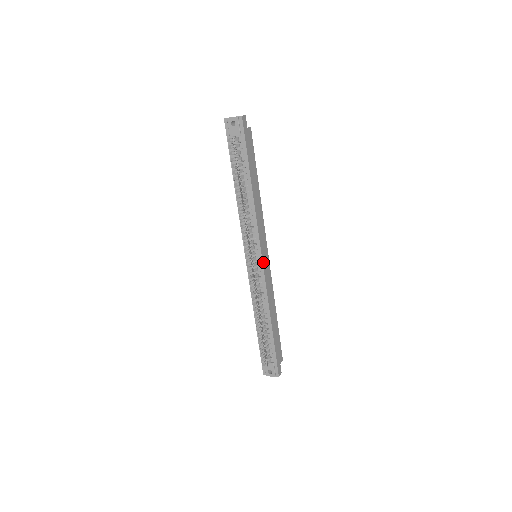
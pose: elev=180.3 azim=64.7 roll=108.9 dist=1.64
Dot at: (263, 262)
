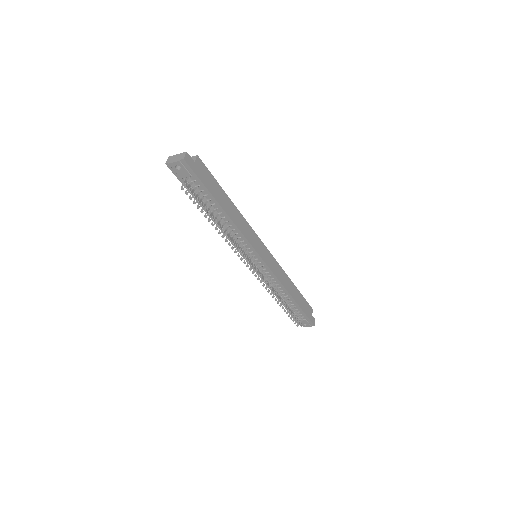
Dot at: (265, 261)
